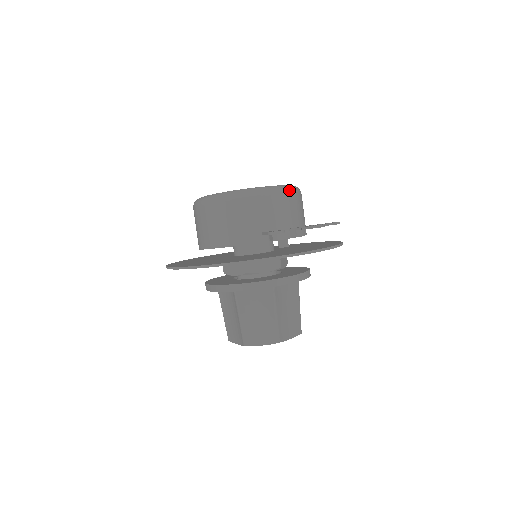
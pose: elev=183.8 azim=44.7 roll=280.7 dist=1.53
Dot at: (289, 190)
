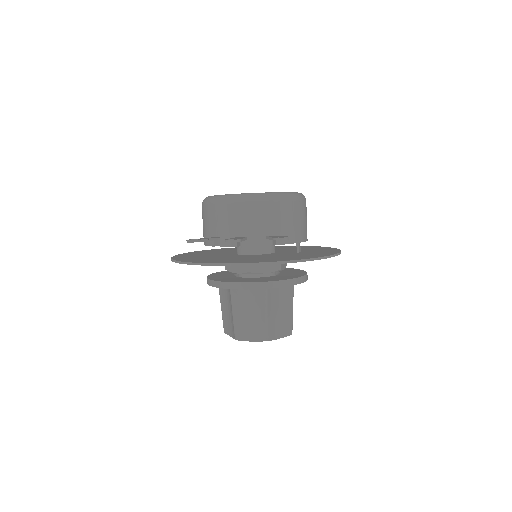
Dot at: (243, 199)
